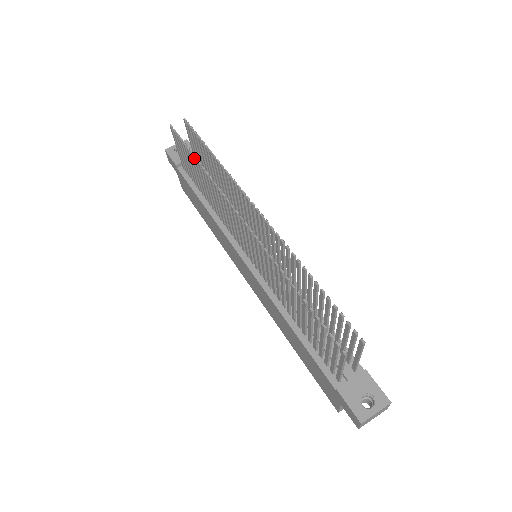
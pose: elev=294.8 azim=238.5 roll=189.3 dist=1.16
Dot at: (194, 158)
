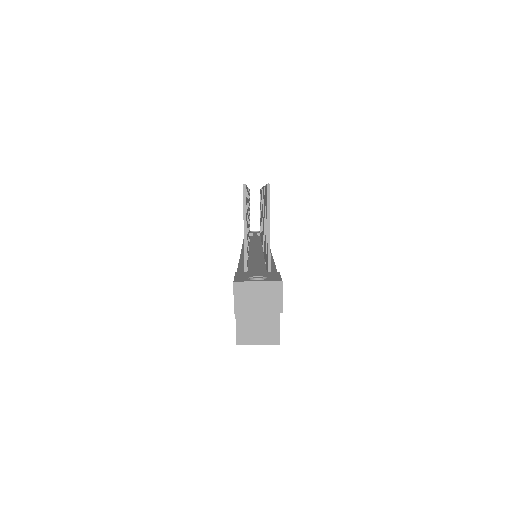
Dot at: occluded
